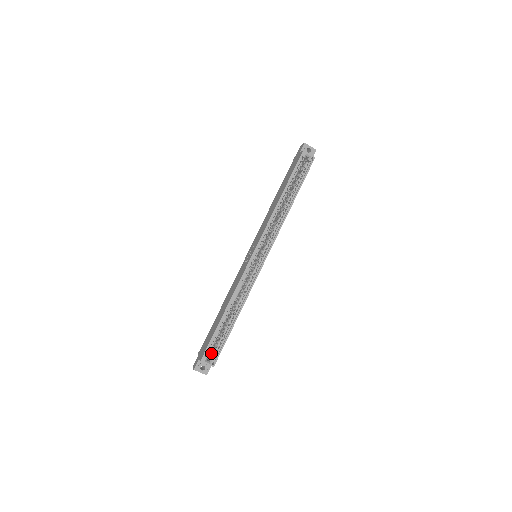
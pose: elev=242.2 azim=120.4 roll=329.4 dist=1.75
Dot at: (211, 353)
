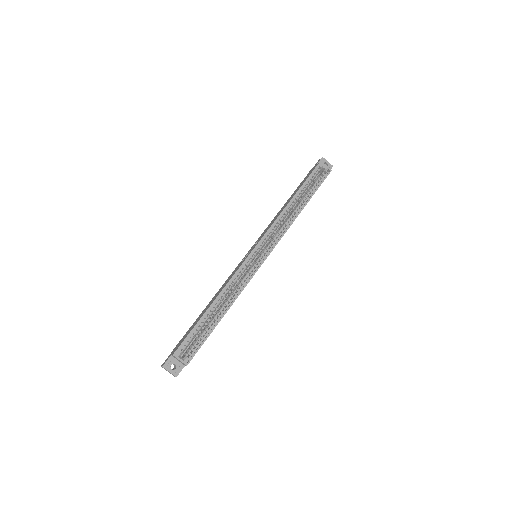
Dot at: (187, 350)
